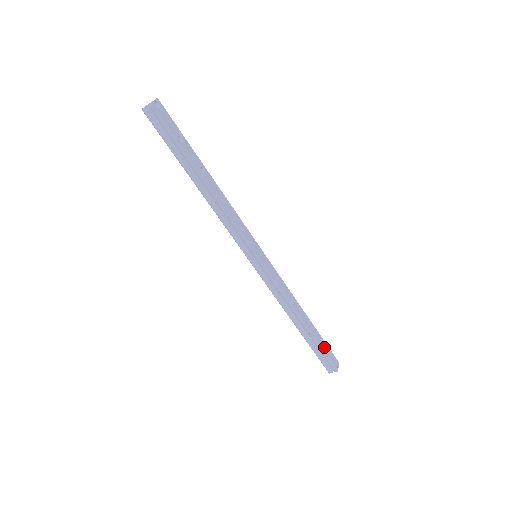
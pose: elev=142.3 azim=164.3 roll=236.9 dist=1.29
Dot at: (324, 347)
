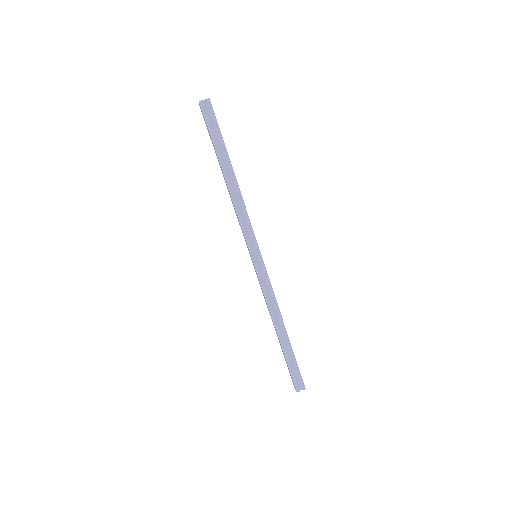
Dot at: (296, 361)
